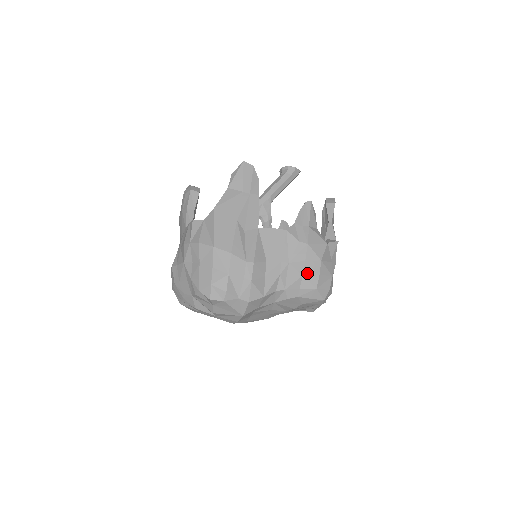
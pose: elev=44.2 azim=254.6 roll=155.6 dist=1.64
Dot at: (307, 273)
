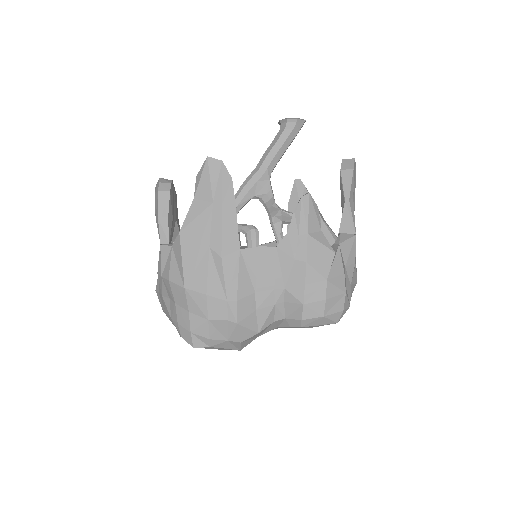
Dot at: (309, 300)
